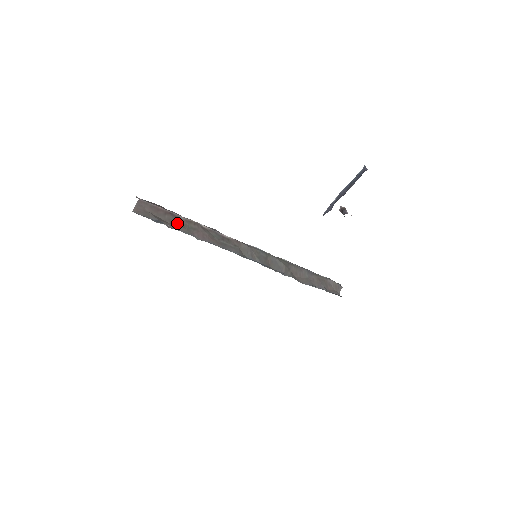
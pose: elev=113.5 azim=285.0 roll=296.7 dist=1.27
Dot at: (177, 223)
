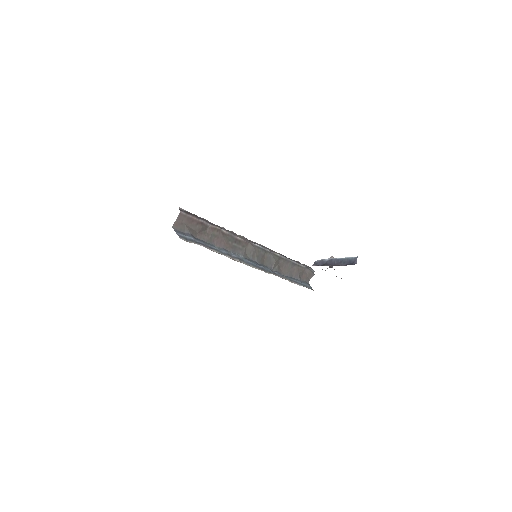
Dot at: (204, 231)
